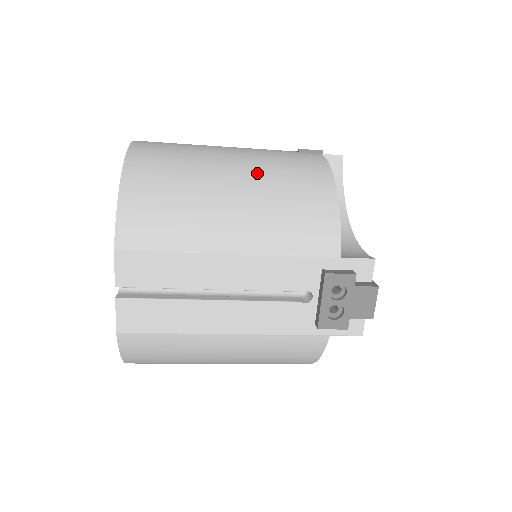
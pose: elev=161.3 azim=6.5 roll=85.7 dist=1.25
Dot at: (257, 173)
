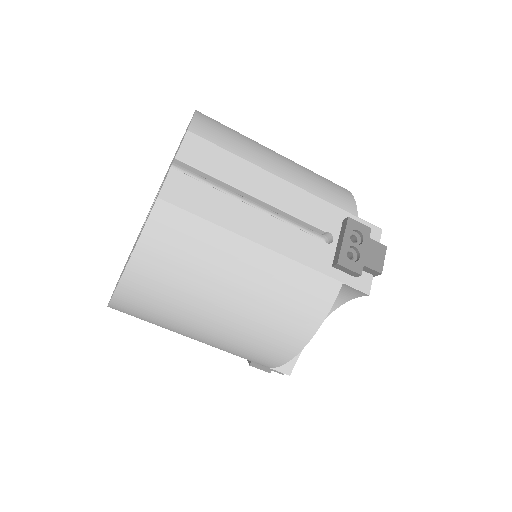
Dot at: occluded
